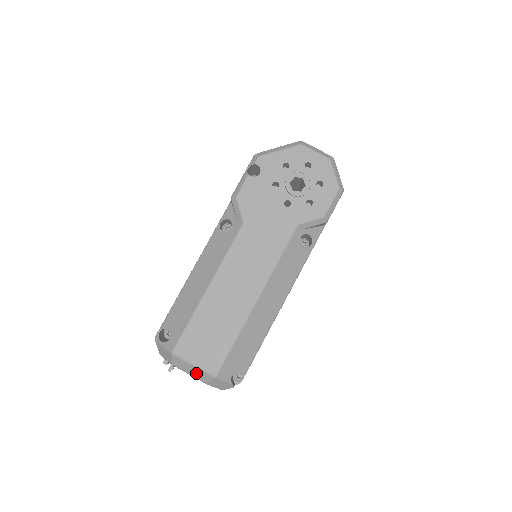
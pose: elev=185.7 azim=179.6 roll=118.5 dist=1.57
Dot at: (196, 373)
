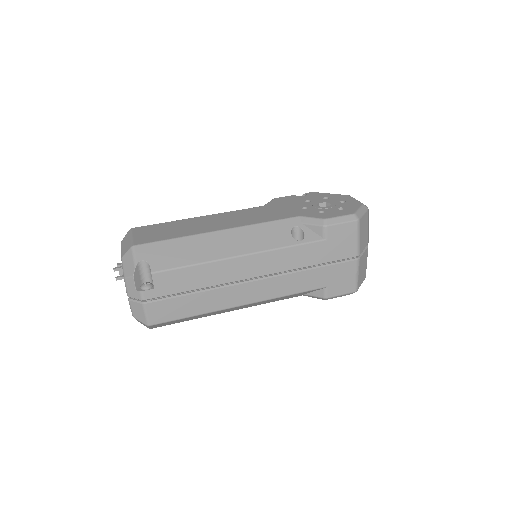
Dot at: (126, 246)
